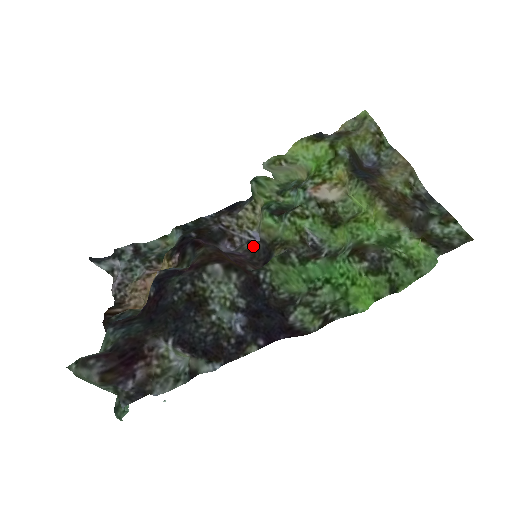
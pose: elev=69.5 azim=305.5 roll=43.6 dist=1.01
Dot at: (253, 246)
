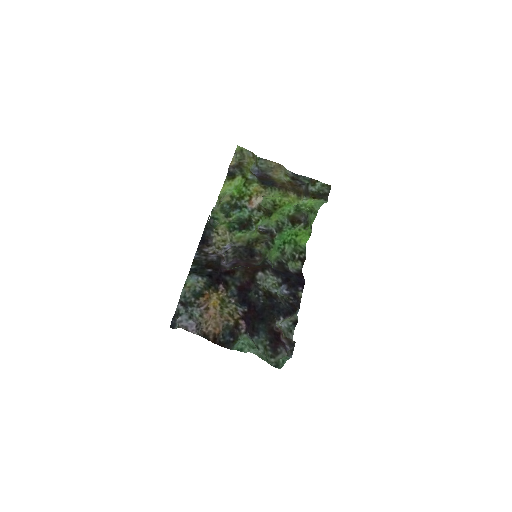
Dot at: (235, 253)
